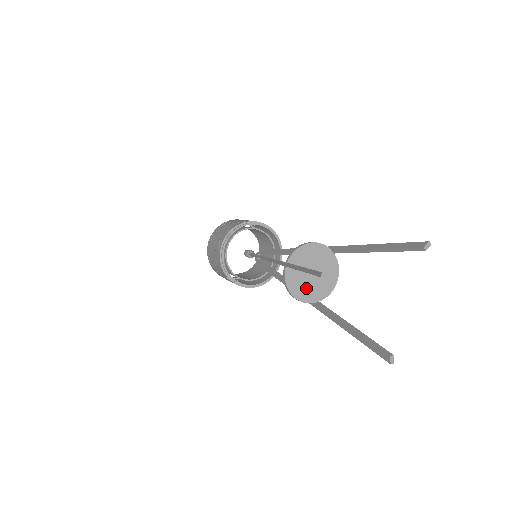
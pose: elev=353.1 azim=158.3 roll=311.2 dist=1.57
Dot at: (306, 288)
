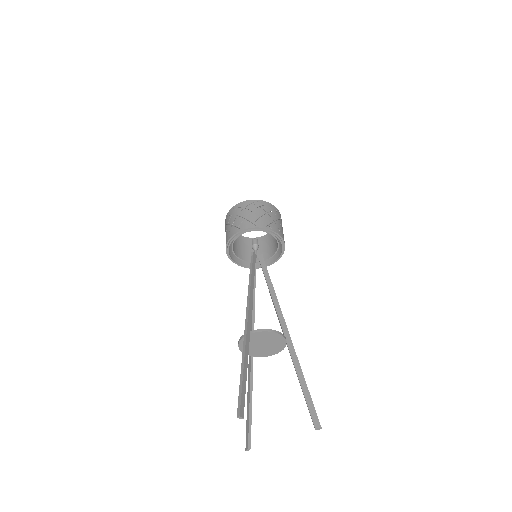
Dot at: (251, 348)
